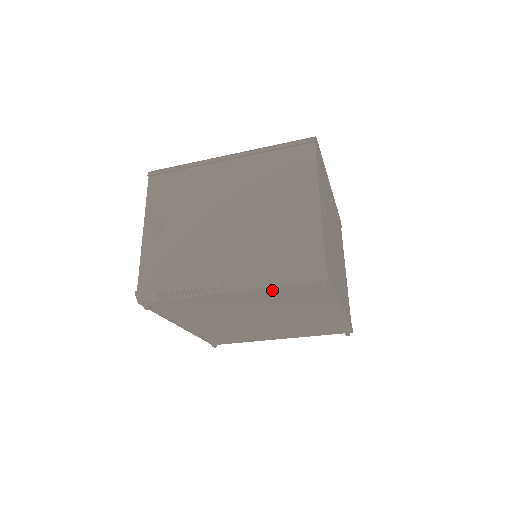
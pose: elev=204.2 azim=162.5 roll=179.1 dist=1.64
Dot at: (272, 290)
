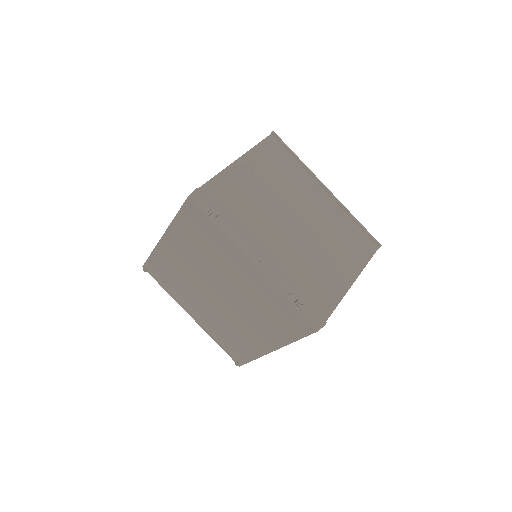
Dot at: (277, 296)
